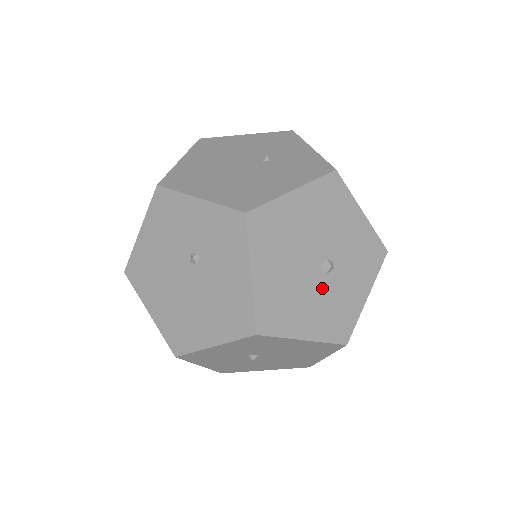
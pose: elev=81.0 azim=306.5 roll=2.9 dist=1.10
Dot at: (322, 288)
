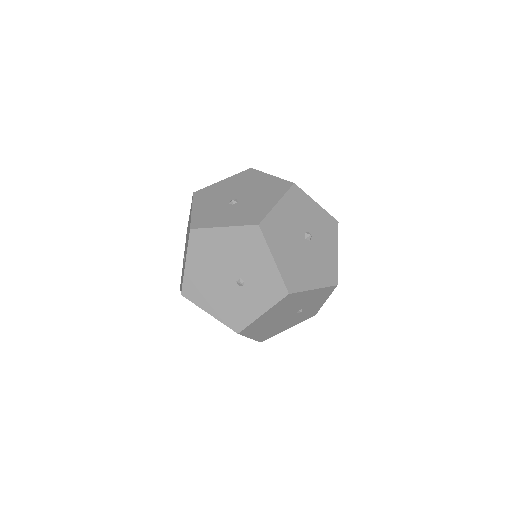
Dot at: occluded
